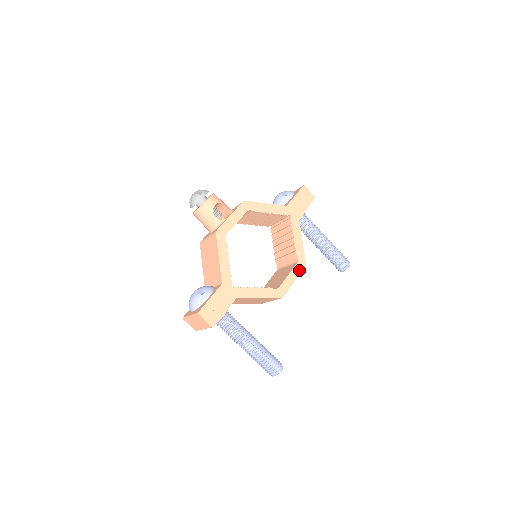
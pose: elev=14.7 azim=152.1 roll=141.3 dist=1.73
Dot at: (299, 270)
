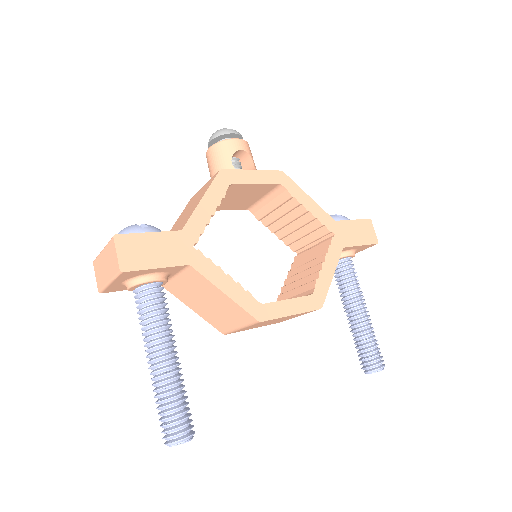
Dot at: (308, 306)
